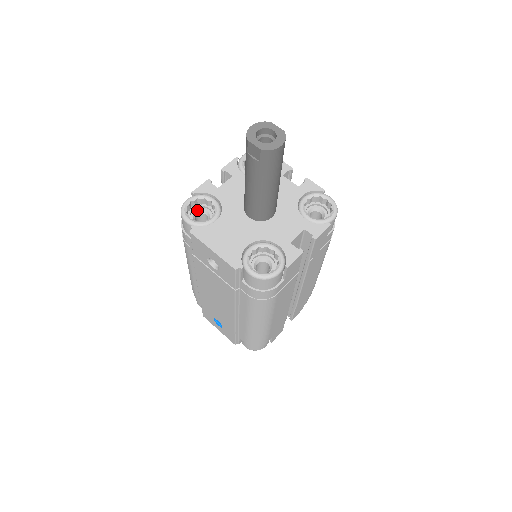
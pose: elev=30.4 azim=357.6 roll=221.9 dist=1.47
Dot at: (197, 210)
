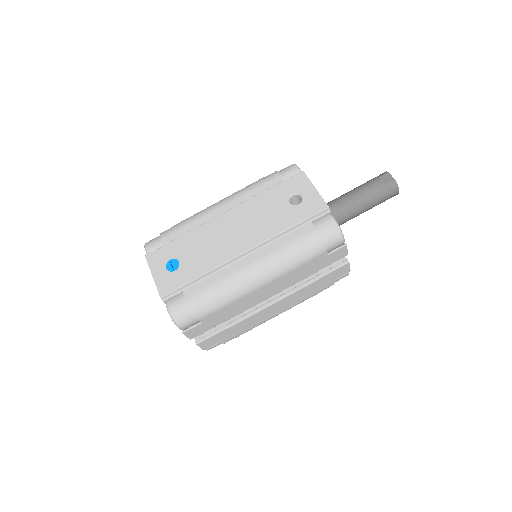
Dot at: occluded
